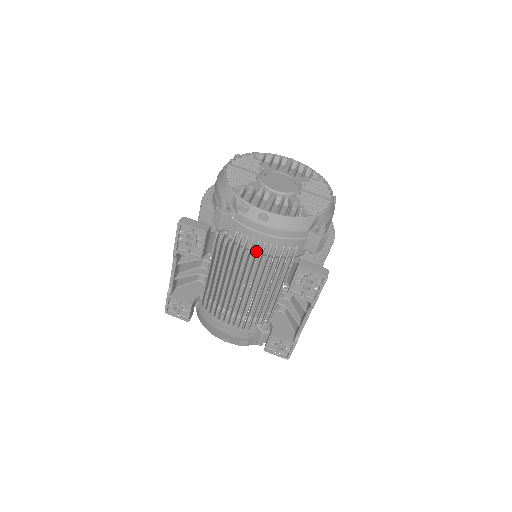
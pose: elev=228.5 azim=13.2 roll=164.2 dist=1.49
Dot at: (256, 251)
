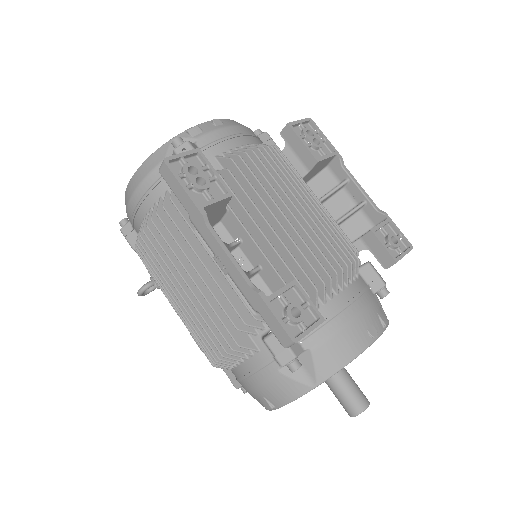
Dot at: (252, 149)
